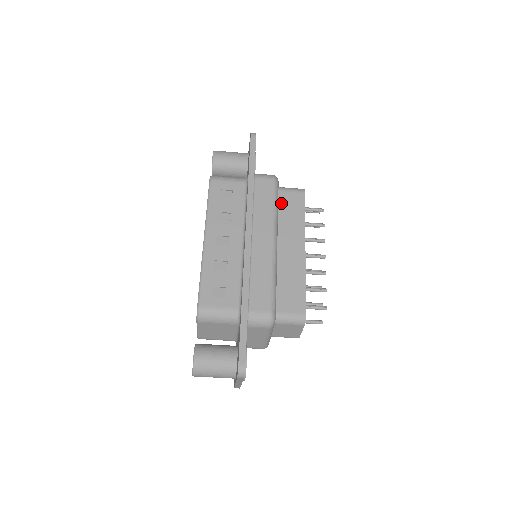
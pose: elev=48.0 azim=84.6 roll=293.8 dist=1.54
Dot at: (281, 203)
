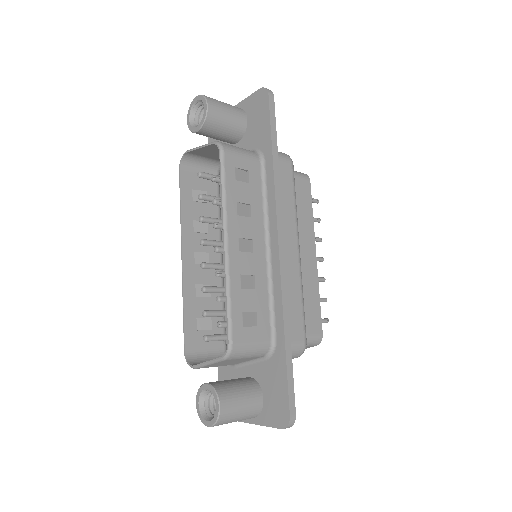
Dot at: occluded
